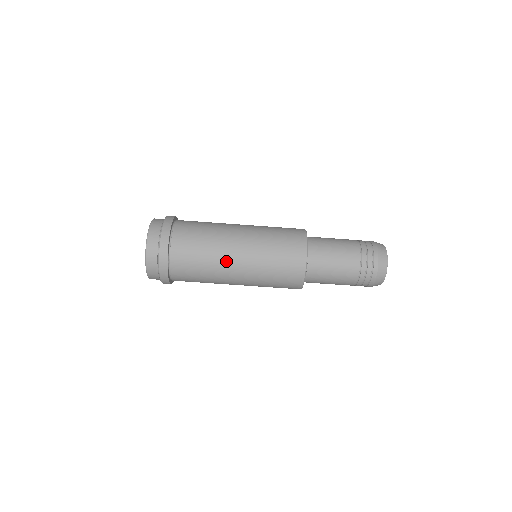
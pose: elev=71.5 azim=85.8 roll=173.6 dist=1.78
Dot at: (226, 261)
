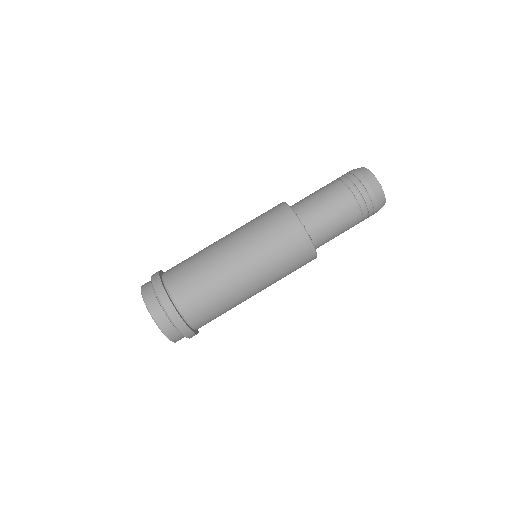
Dot at: (220, 258)
